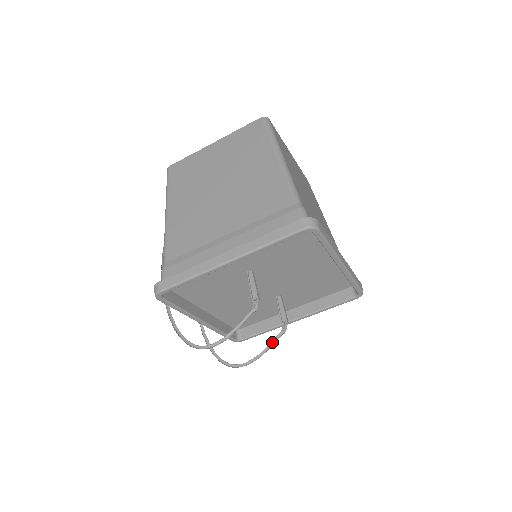
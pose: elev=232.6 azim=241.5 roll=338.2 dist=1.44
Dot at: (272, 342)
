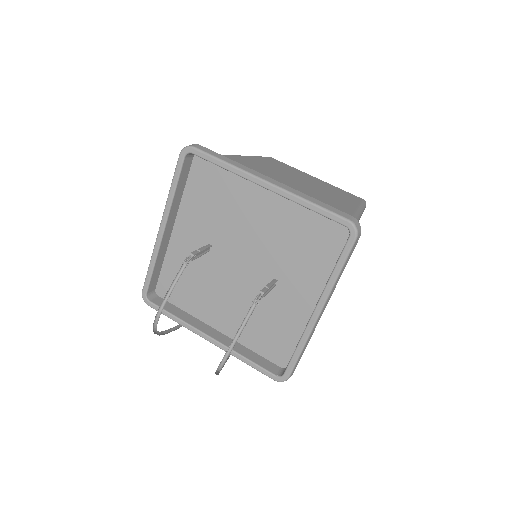
Dot at: (247, 321)
